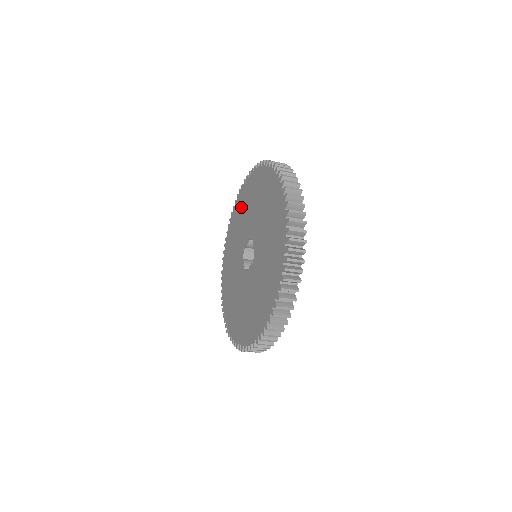
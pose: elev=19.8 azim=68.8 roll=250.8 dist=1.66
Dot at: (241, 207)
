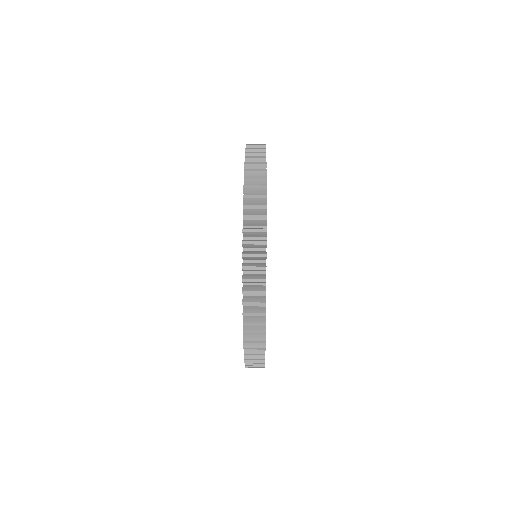
Dot at: occluded
